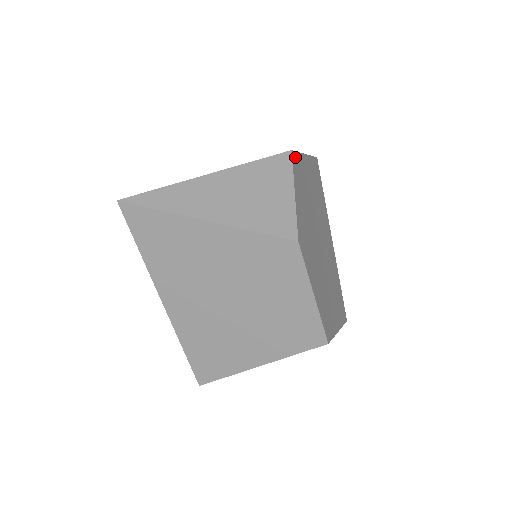
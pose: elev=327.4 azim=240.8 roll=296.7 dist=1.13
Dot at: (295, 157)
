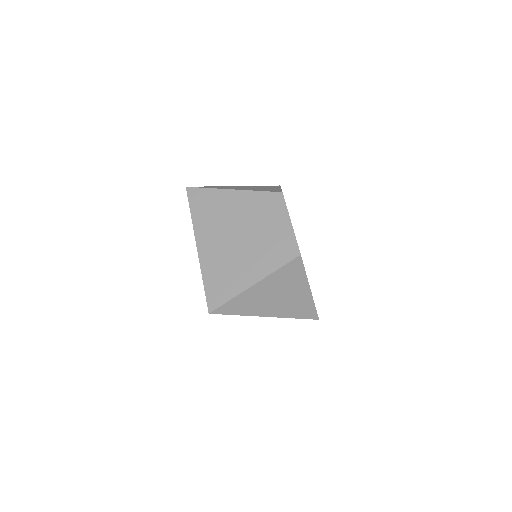
Dot at: occluded
